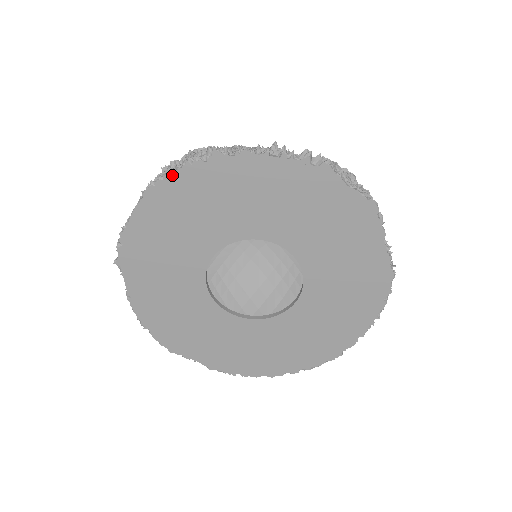
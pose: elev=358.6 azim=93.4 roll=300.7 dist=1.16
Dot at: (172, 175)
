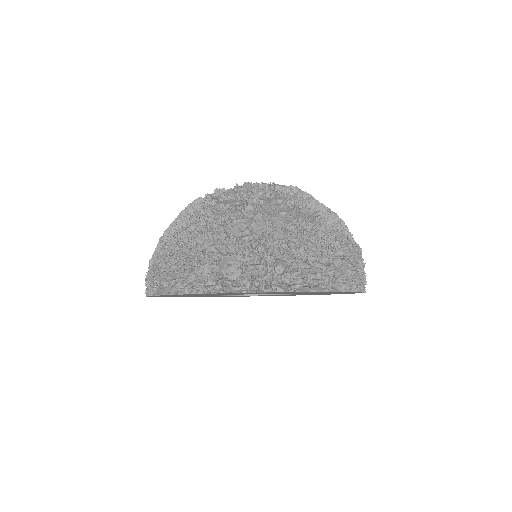
Dot at: occluded
